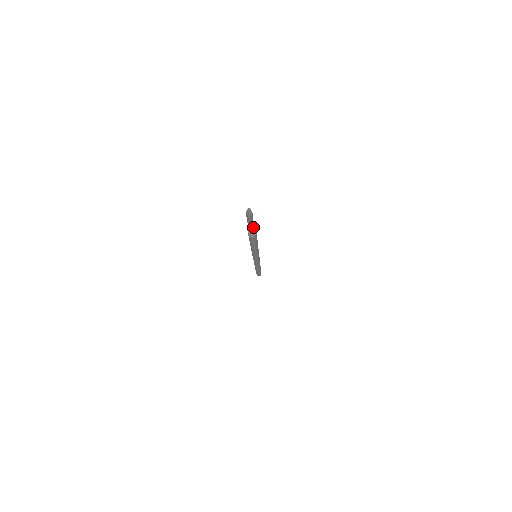
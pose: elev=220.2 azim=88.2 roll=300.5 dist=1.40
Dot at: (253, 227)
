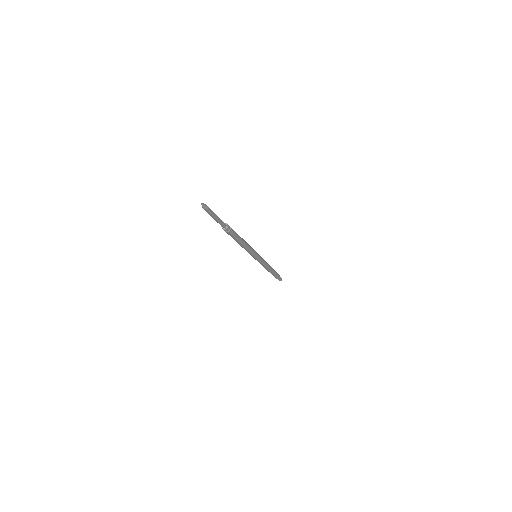
Dot at: (221, 222)
